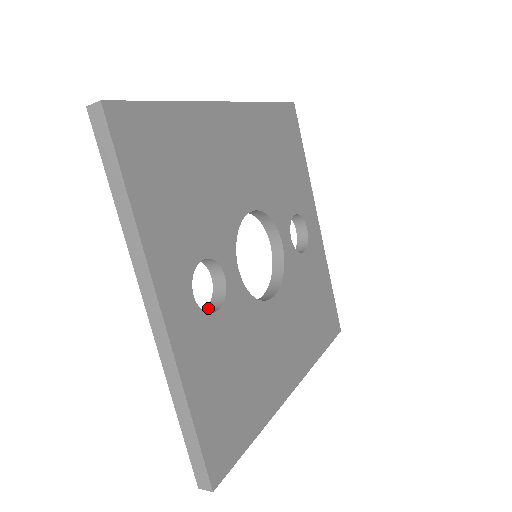
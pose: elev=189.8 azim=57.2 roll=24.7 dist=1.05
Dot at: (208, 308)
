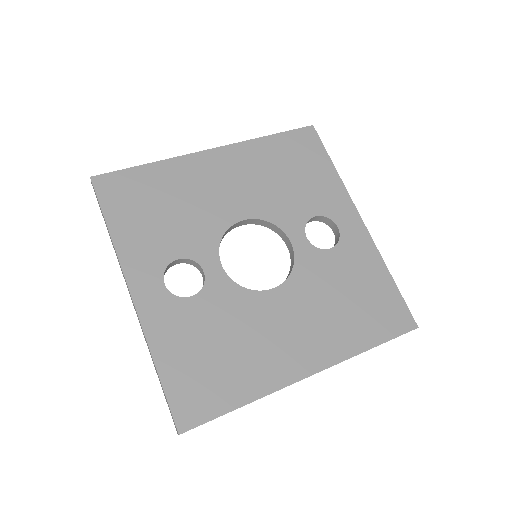
Dot at: occluded
